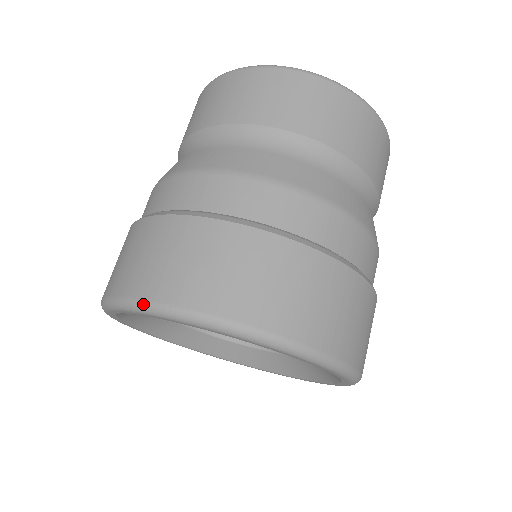
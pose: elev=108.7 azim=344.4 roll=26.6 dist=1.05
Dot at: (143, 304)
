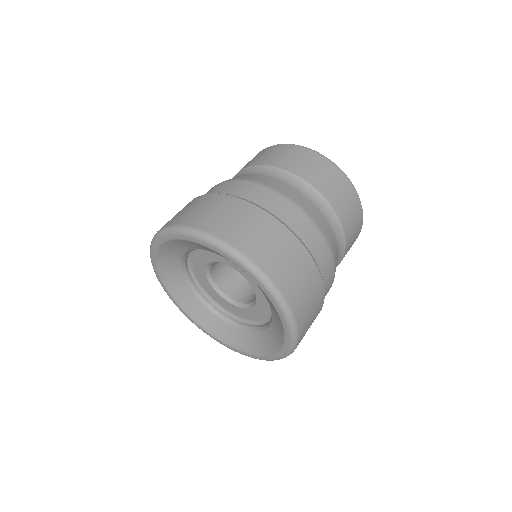
Dot at: (164, 228)
